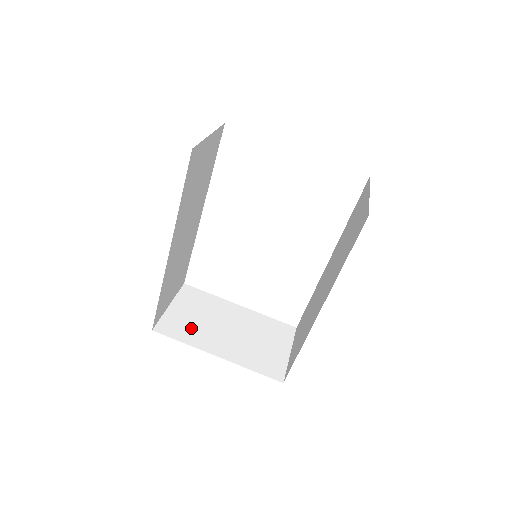
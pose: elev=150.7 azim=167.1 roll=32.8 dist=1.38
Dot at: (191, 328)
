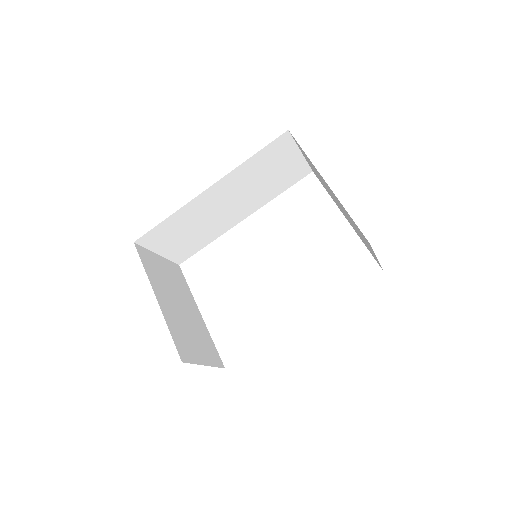
Dot at: (158, 273)
